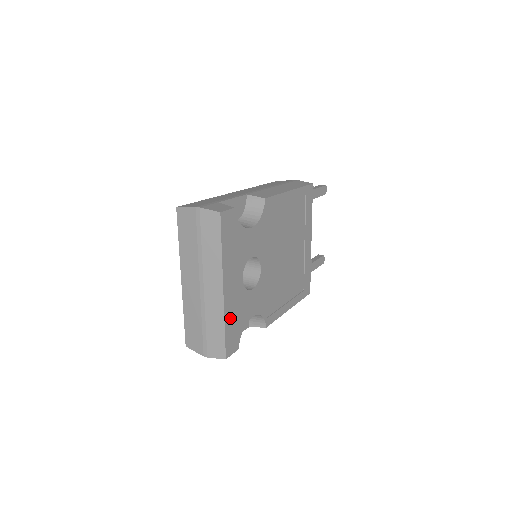
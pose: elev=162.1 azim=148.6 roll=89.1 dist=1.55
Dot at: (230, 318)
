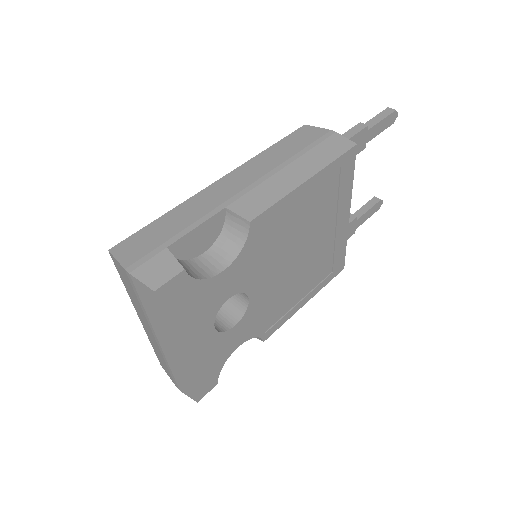
Dot at: (198, 370)
